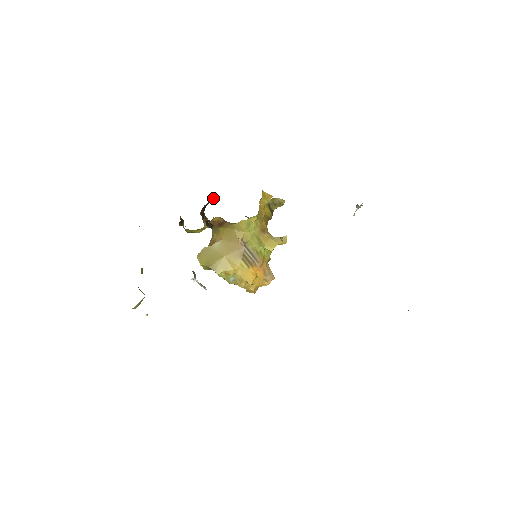
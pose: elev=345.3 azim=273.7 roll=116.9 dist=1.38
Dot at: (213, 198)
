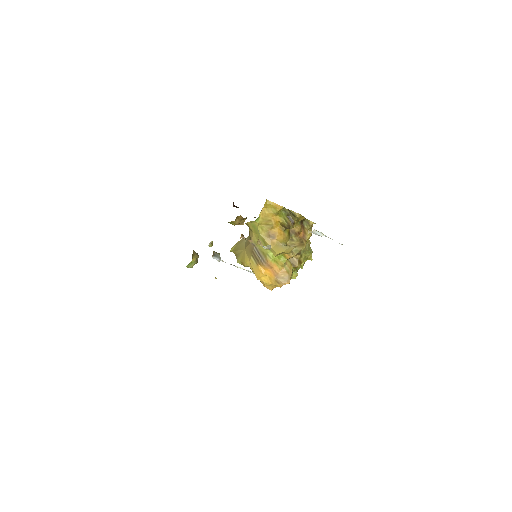
Dot at: occluded
